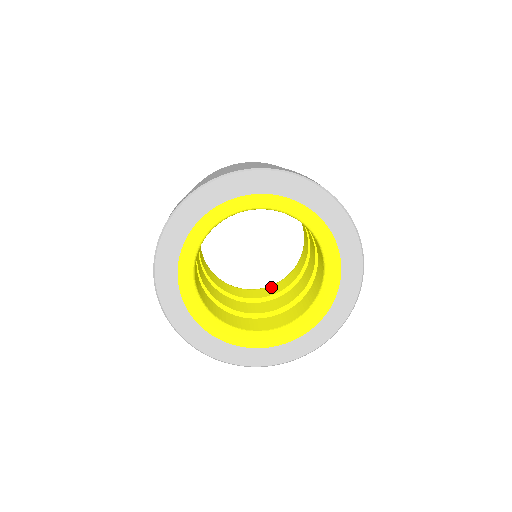
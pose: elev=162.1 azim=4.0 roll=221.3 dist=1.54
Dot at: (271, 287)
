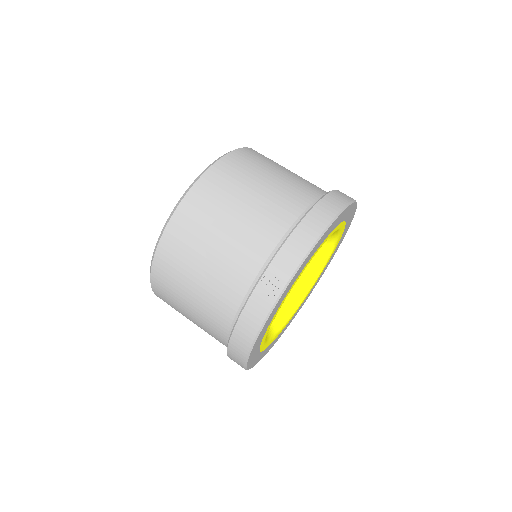
Dot at: occluded
